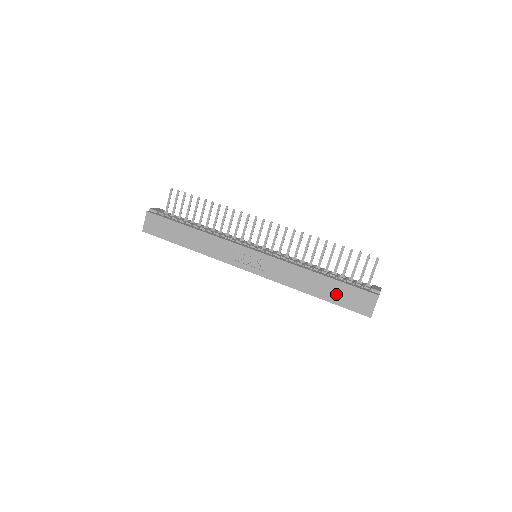
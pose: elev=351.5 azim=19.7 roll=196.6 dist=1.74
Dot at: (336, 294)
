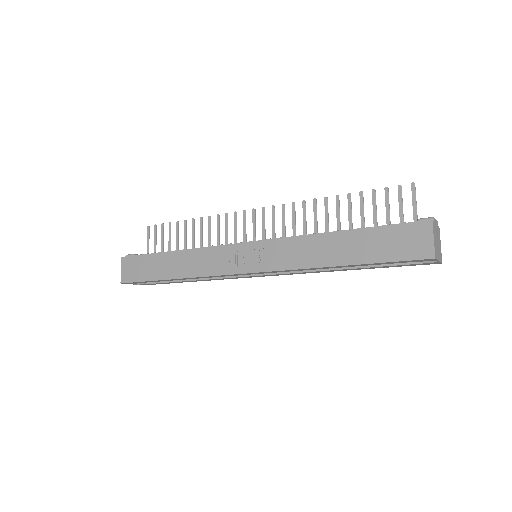
Dot at: (370, 248)
